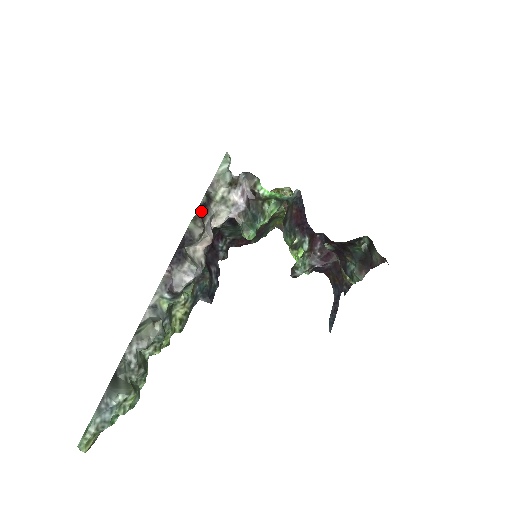
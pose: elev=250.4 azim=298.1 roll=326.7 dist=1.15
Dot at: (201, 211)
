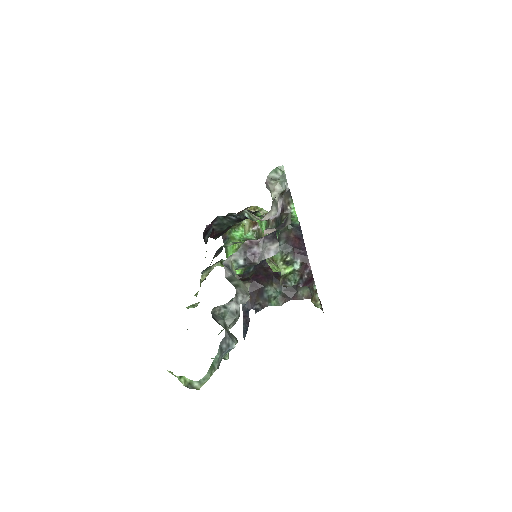
Dot at: occluded
